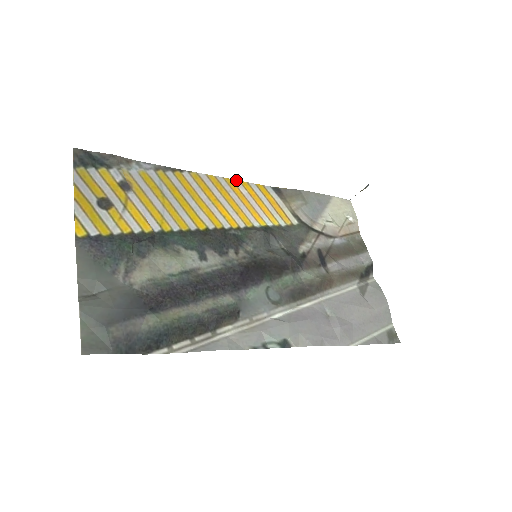
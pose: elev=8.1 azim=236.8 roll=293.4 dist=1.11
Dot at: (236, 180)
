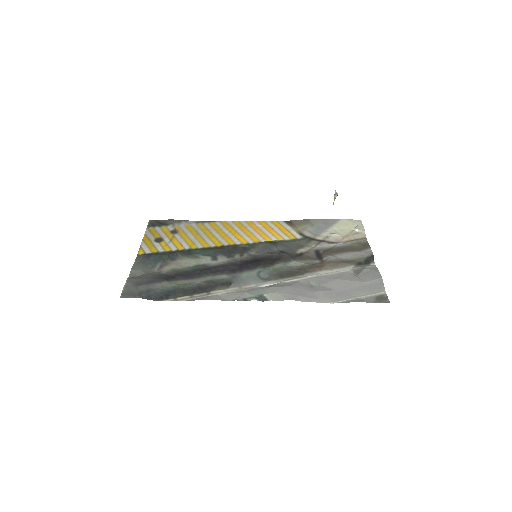
Dot at: (255, 221)
